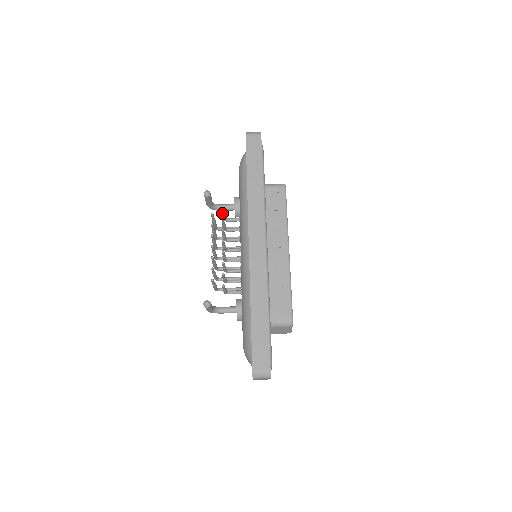
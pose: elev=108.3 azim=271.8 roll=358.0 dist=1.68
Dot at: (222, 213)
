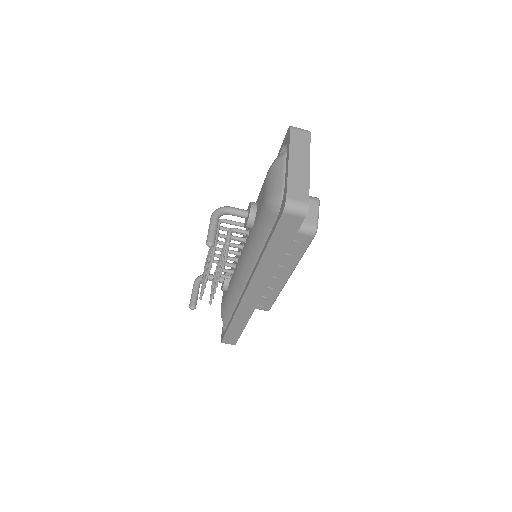
Dot at: (225, 250)
